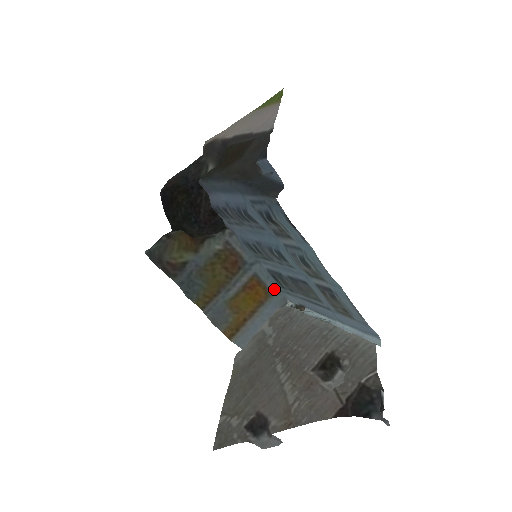
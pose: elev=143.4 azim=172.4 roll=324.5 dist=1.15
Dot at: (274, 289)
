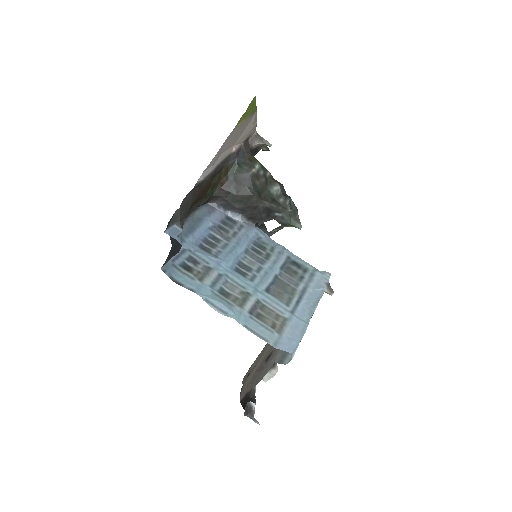
Dot at: (310, 266)
